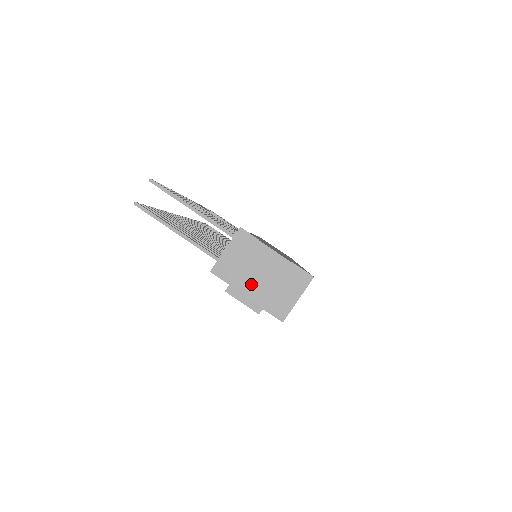
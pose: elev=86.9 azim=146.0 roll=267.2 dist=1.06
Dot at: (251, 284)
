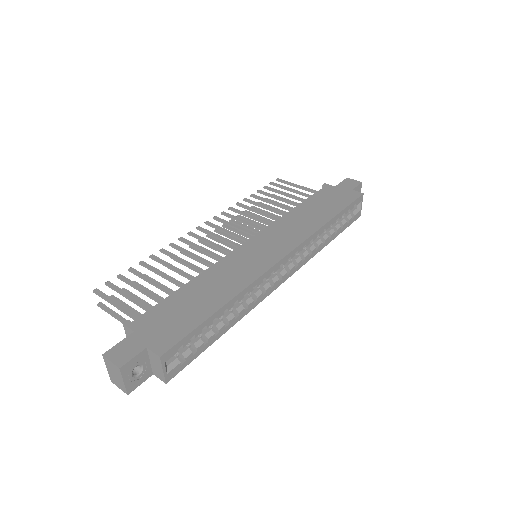
Dot at: (115, 378)
